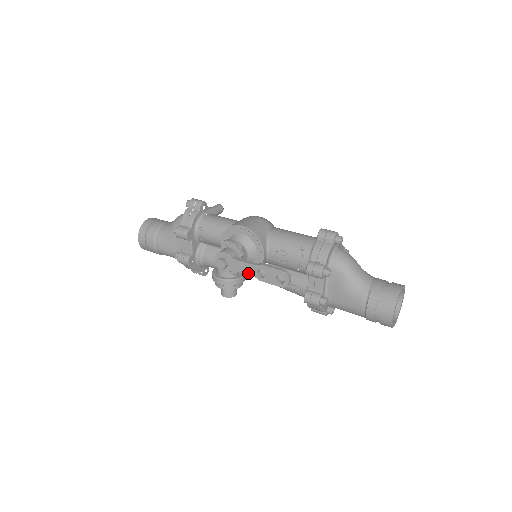
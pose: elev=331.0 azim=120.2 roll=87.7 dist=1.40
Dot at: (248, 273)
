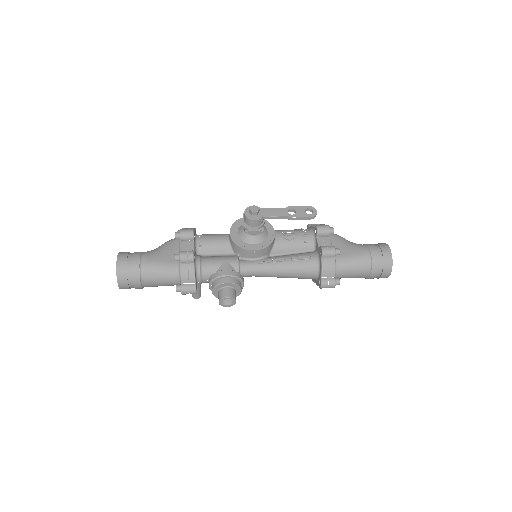
Dot at: (279, 215)
